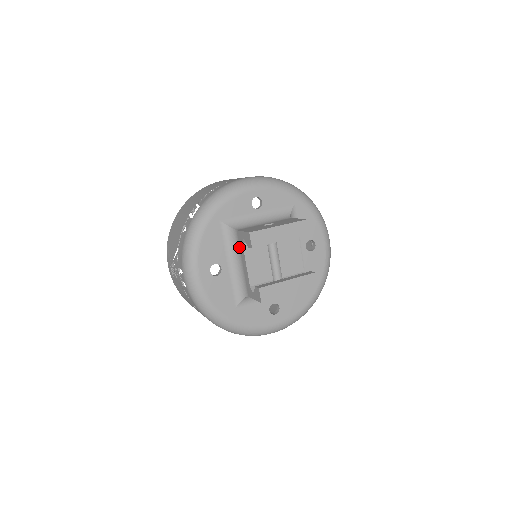
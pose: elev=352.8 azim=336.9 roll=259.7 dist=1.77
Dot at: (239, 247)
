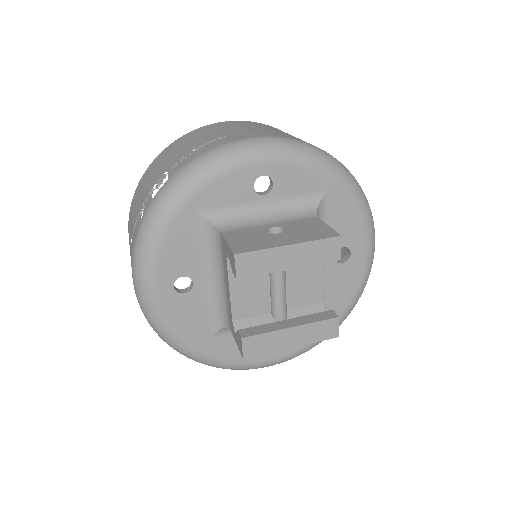
Dot at: (223, 258)
